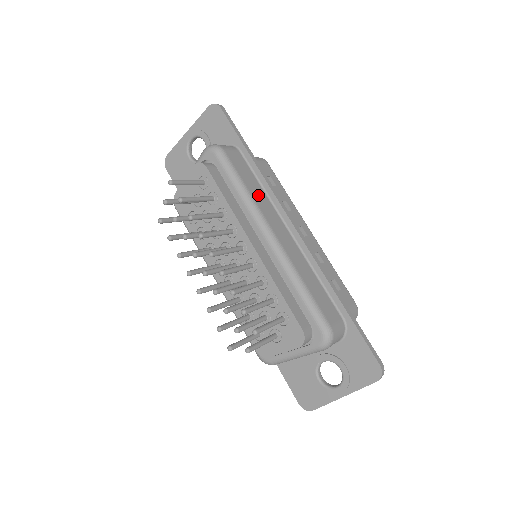
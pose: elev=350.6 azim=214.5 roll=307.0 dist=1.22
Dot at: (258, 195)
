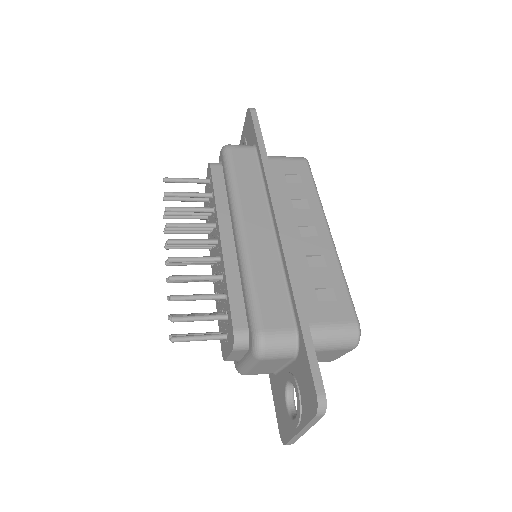
Dot at: (249, 189)
